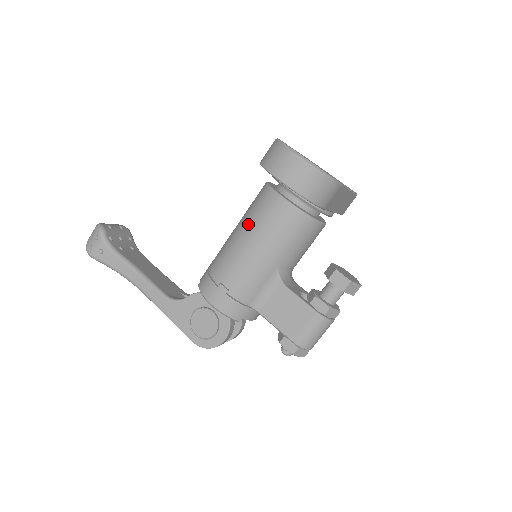
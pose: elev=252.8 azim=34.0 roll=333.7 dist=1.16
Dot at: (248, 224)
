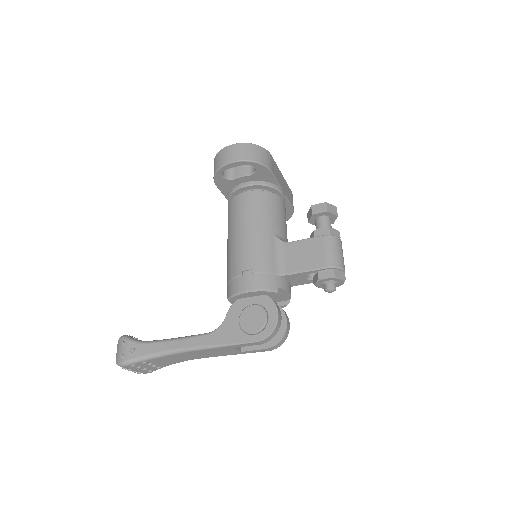
Dot at: (233, 226)
